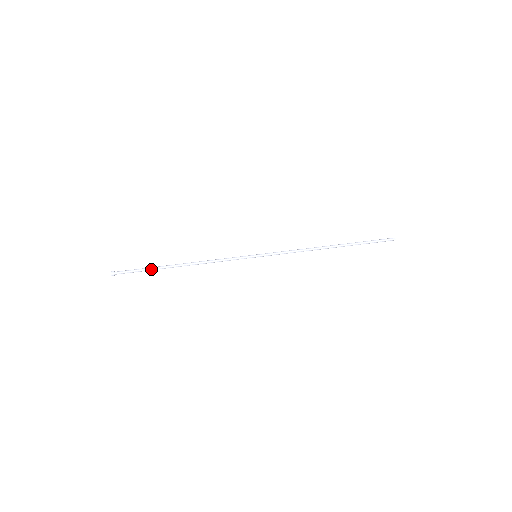
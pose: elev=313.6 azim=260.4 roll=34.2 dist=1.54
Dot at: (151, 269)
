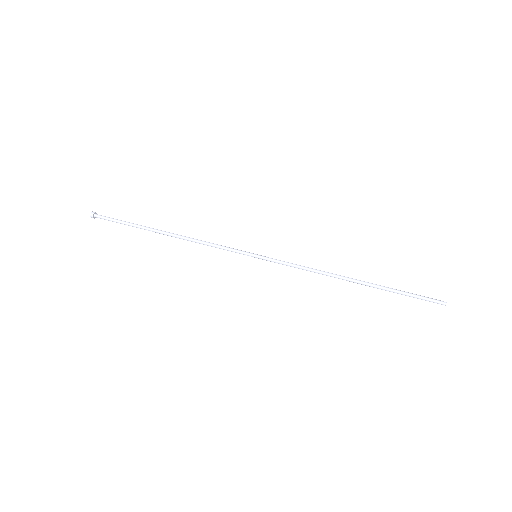
Dot at: occluded
